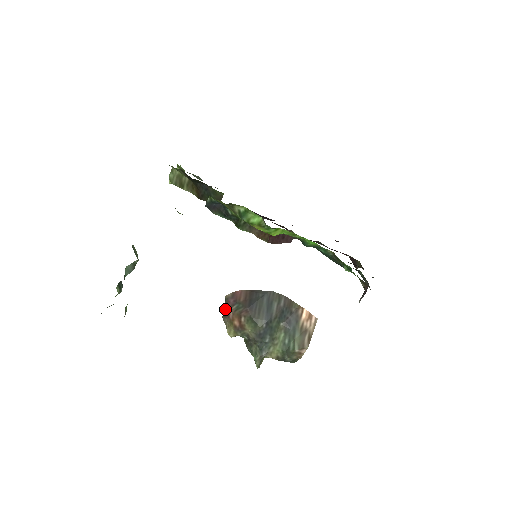
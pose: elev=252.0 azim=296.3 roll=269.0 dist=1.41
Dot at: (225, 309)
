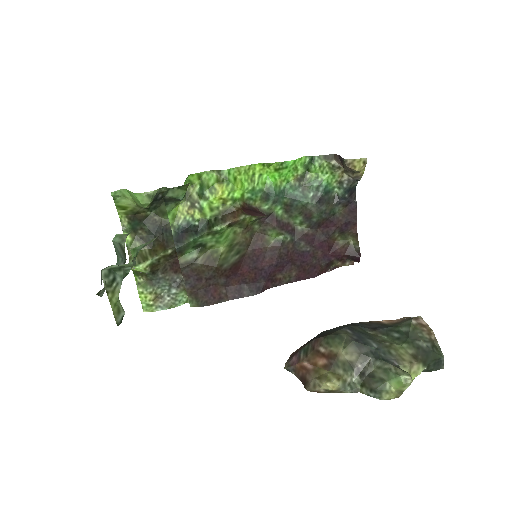
Dot at: (298, 378)
